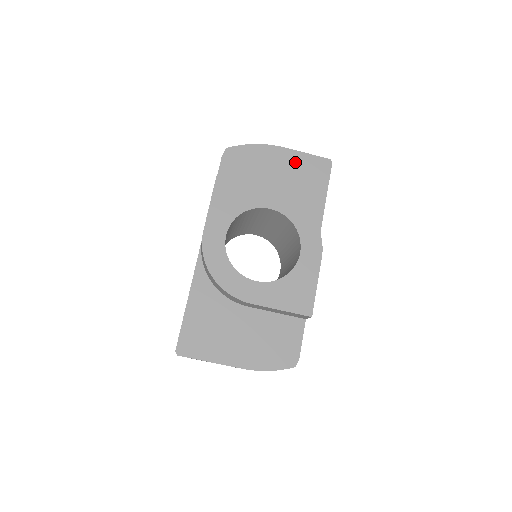
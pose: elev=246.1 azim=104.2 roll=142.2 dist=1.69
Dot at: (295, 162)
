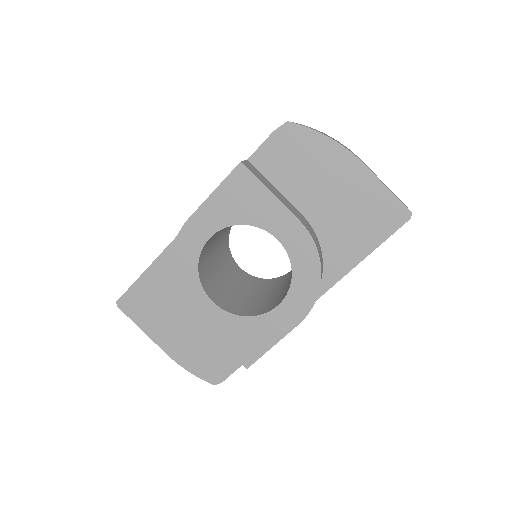
Dot at: (362, 190)
